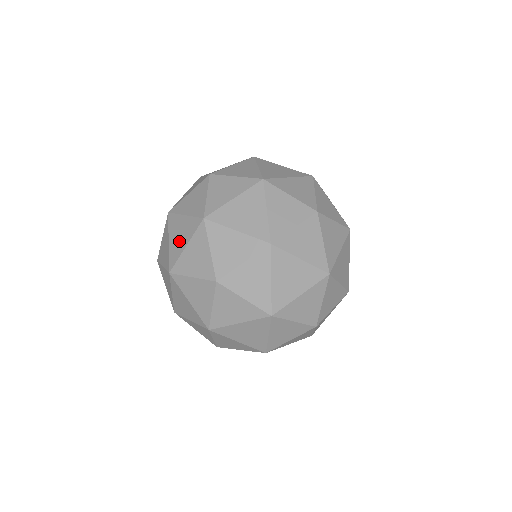
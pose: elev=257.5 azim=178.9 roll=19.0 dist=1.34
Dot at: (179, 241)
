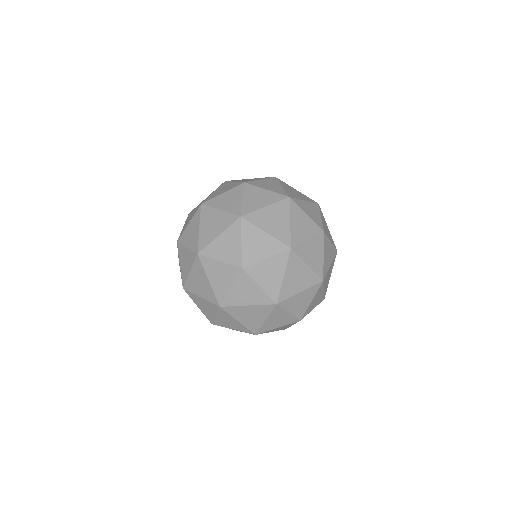
Dot at: (254, 319)
